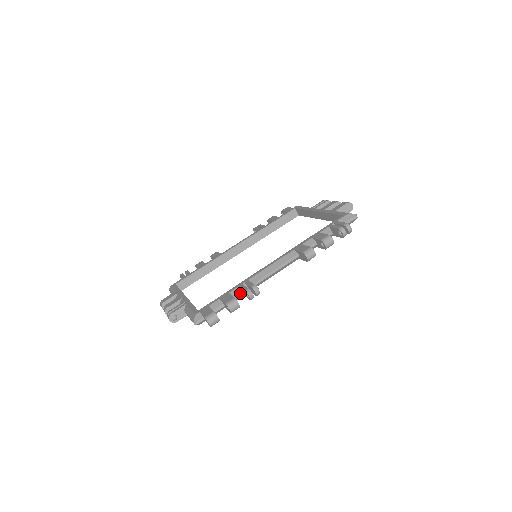
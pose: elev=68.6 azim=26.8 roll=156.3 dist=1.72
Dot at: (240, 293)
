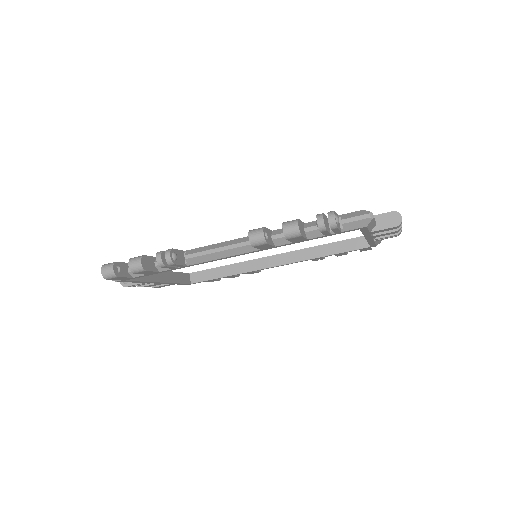
Dot at: occluded
